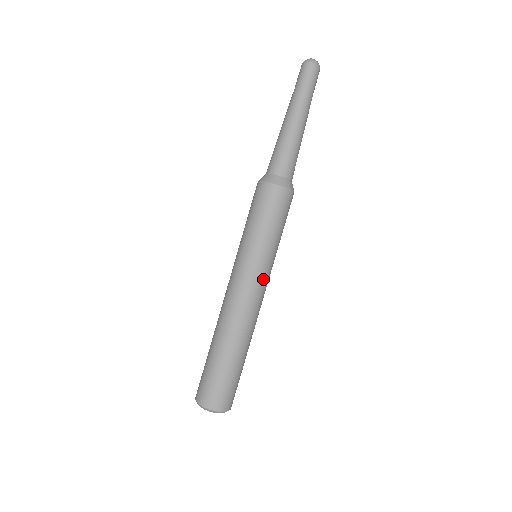
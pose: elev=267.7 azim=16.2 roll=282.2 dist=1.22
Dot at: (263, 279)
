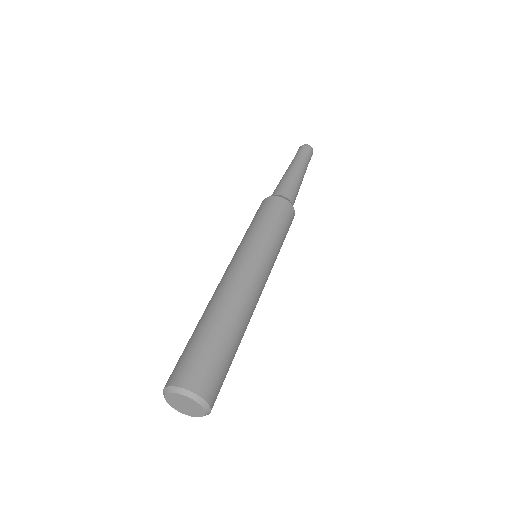
Dot at: (264, 264)
